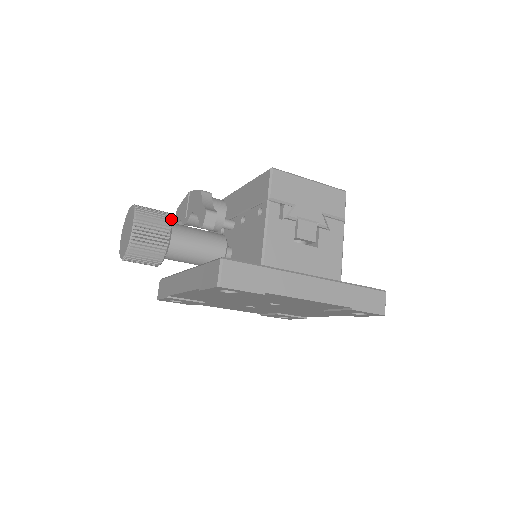
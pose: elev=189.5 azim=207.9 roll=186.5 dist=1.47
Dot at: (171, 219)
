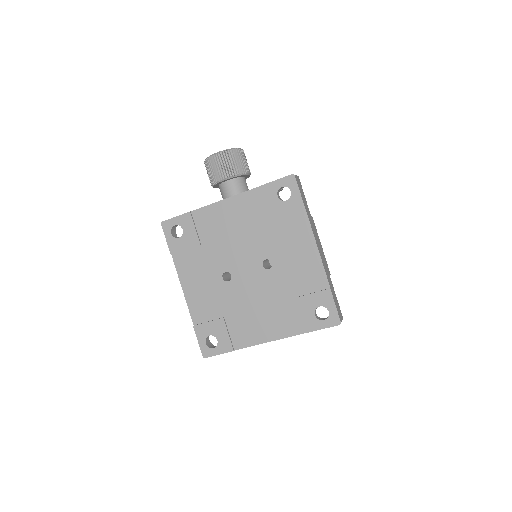
Dot at: (249, 176)
